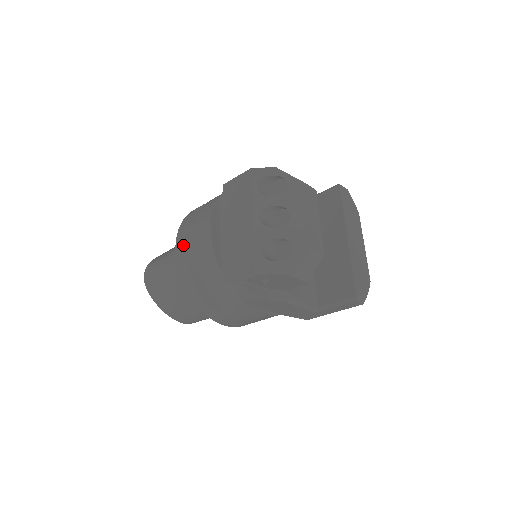
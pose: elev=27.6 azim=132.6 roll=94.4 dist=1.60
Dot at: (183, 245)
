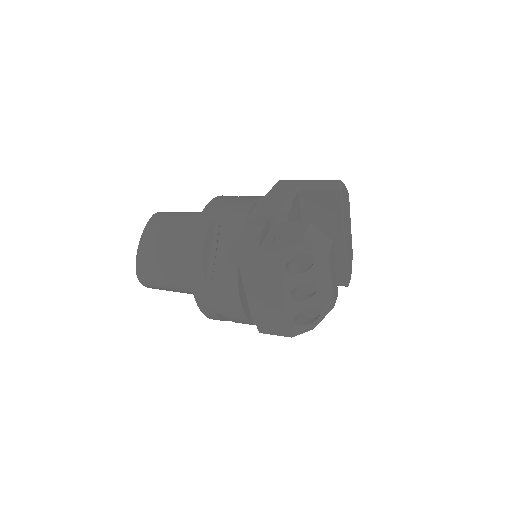
Dot at: (206, 302)
